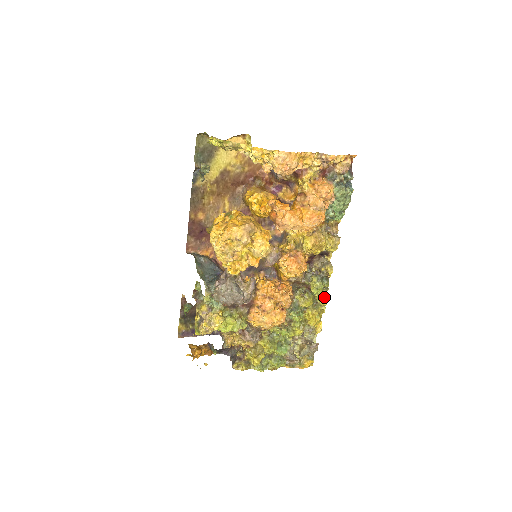
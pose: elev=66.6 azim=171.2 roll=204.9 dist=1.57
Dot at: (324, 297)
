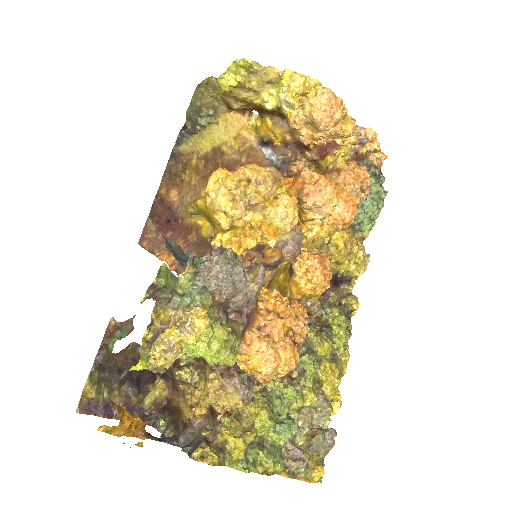
Dot at: (345, 347)
